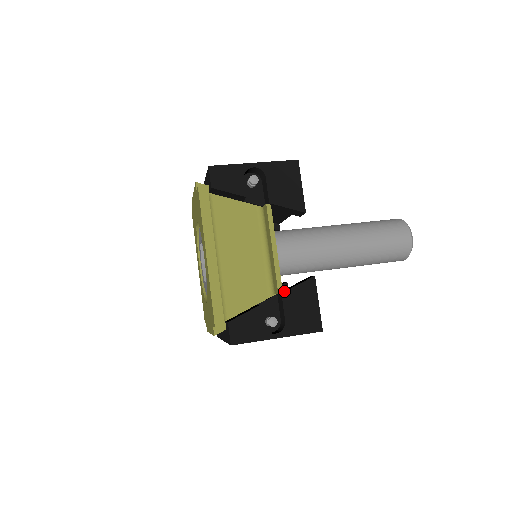
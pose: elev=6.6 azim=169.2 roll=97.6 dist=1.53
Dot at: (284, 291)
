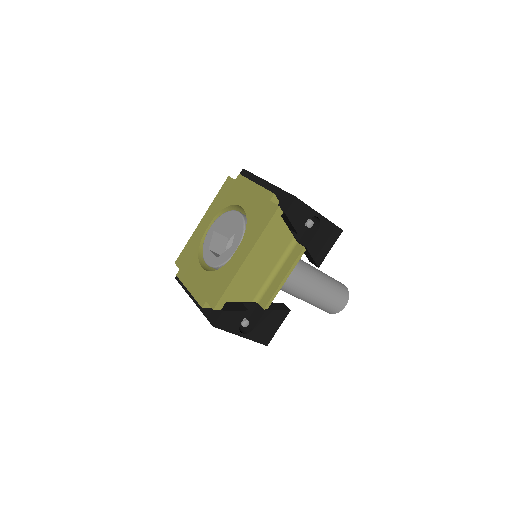
Dot at: (267, 309)
